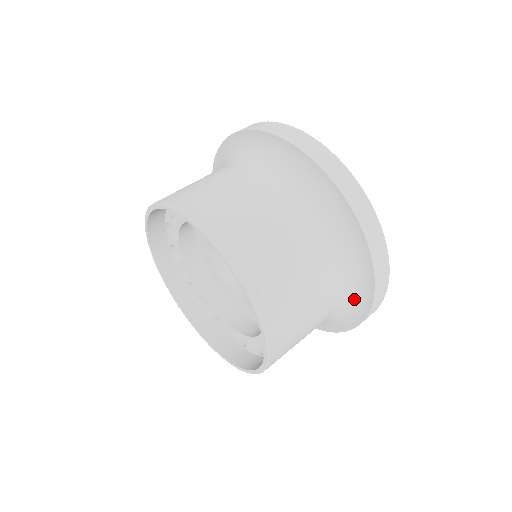
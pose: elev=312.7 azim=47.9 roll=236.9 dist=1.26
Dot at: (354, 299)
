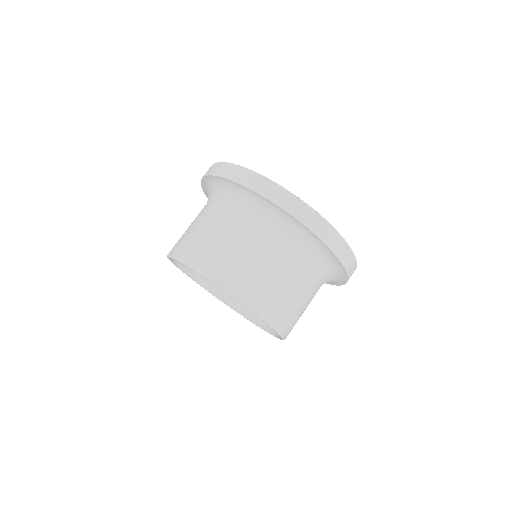
Dot at: (334, 277)
